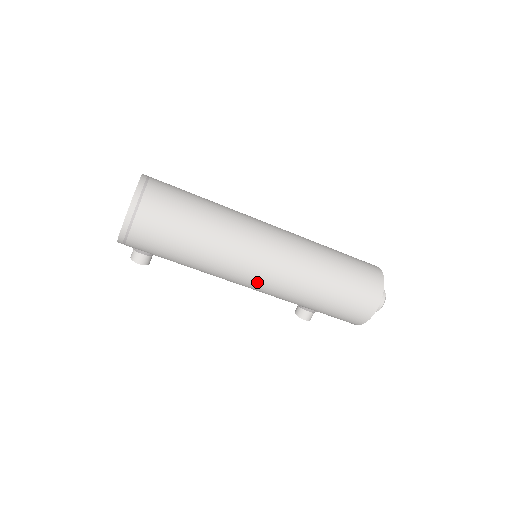
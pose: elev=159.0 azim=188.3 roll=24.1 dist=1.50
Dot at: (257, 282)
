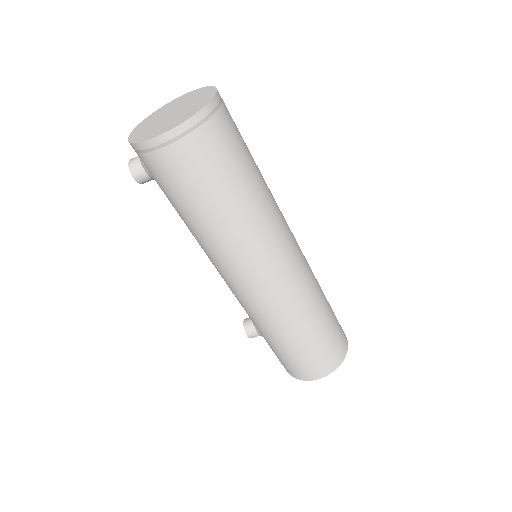
Dot at: (239, 288)
